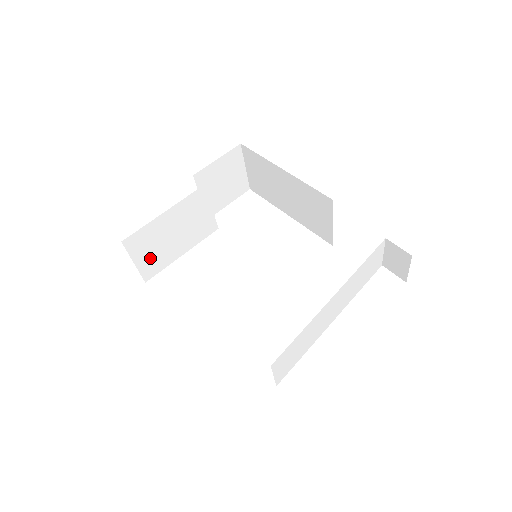
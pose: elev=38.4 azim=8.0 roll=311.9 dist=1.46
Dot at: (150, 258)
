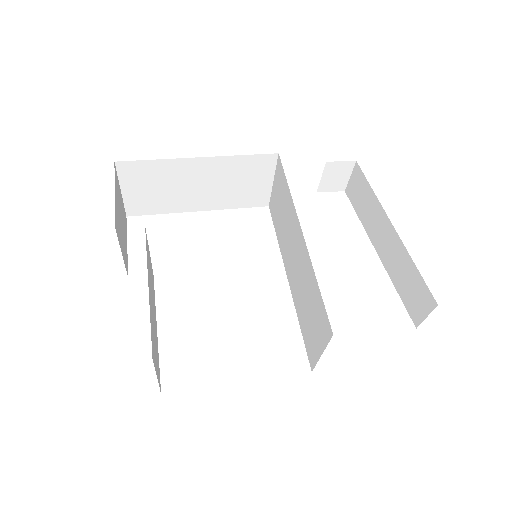
Dot at: (156, 358)
